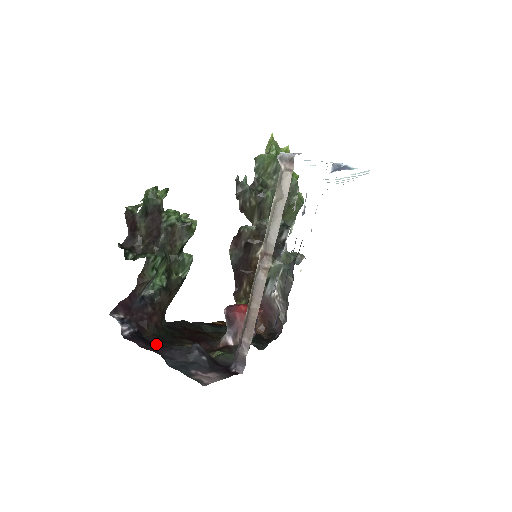
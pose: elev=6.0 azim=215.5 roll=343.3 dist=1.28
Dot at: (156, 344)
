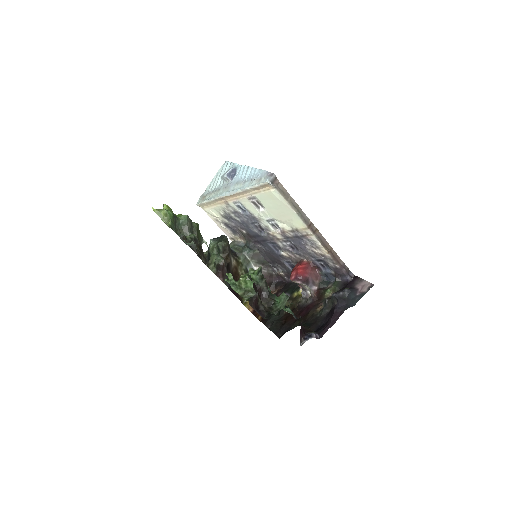
Dot at: (319, 326)
